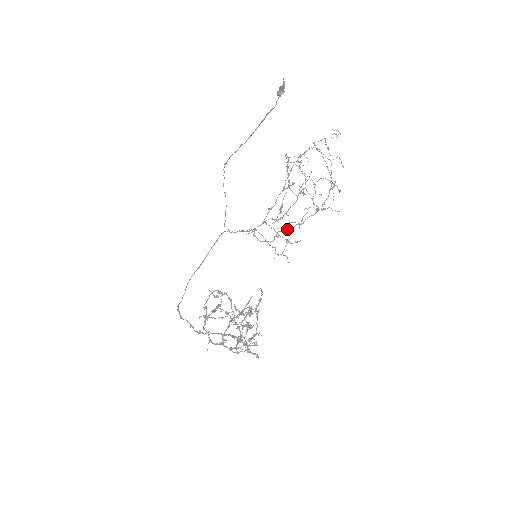
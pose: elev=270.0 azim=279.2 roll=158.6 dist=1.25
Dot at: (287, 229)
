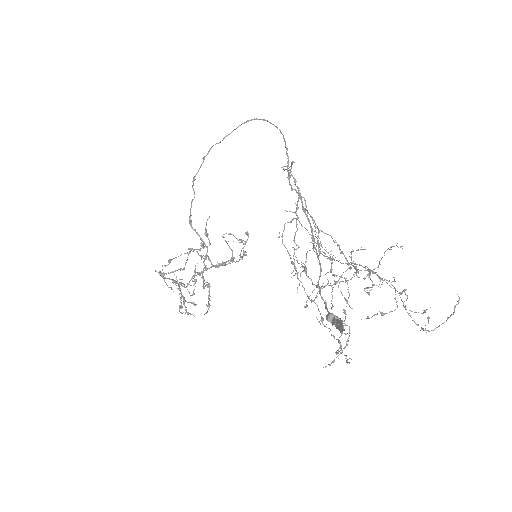
Dot at: (298, 279)
